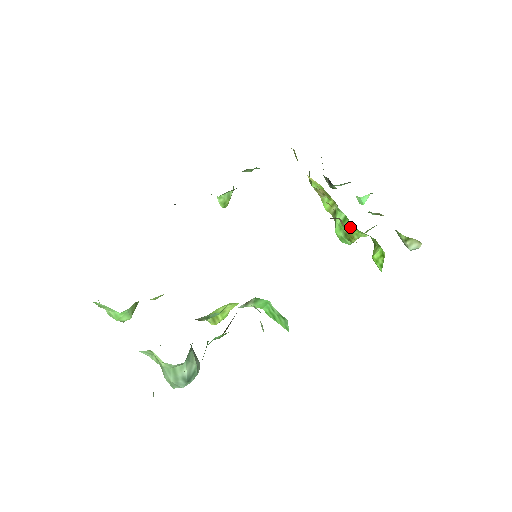
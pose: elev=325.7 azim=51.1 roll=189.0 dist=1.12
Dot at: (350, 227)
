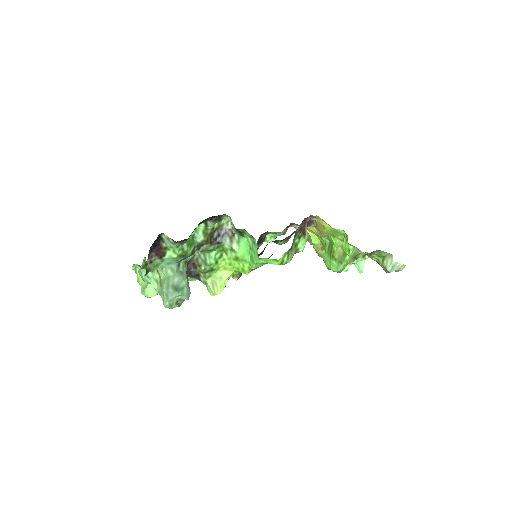
Dot at: (331, 245)
